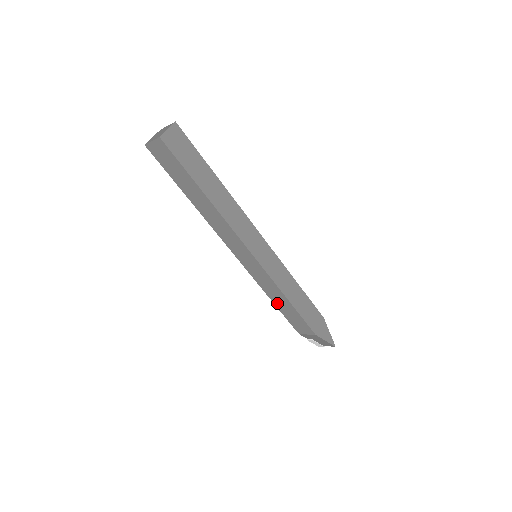
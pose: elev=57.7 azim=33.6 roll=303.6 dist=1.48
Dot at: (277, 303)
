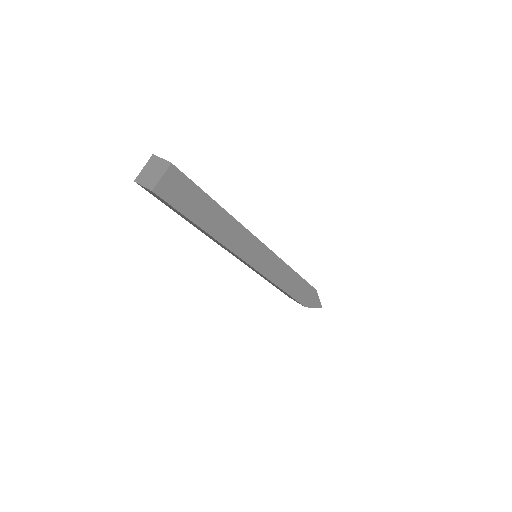
Dot at: (272, 284)
